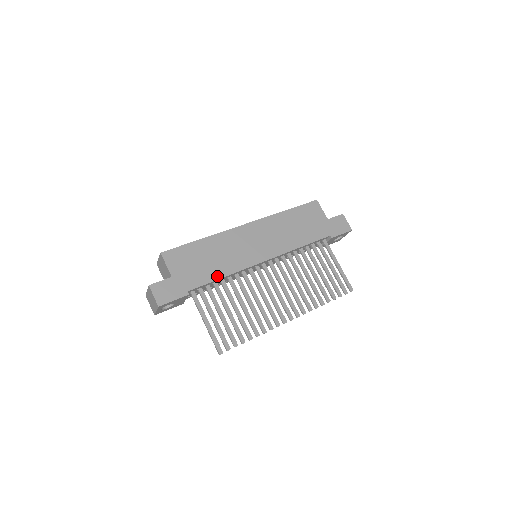
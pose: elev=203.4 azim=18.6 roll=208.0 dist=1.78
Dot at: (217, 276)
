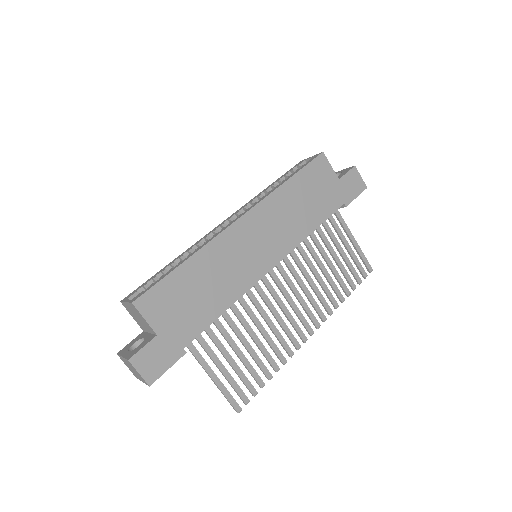
Dot at: (217, 312)
